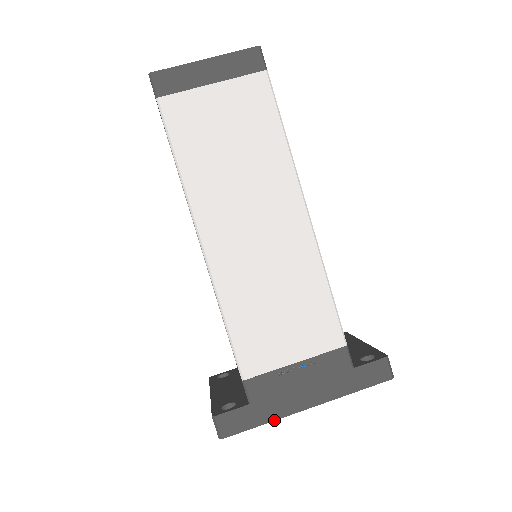
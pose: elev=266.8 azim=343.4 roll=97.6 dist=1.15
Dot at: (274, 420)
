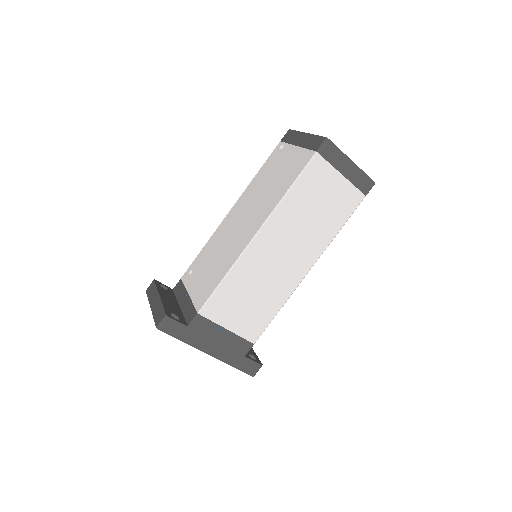
Dot at: occluded
